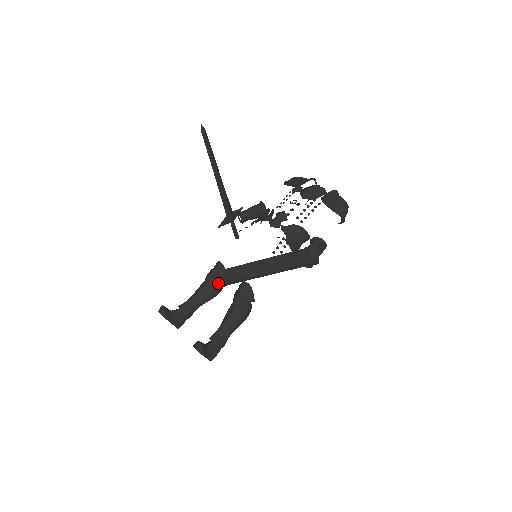
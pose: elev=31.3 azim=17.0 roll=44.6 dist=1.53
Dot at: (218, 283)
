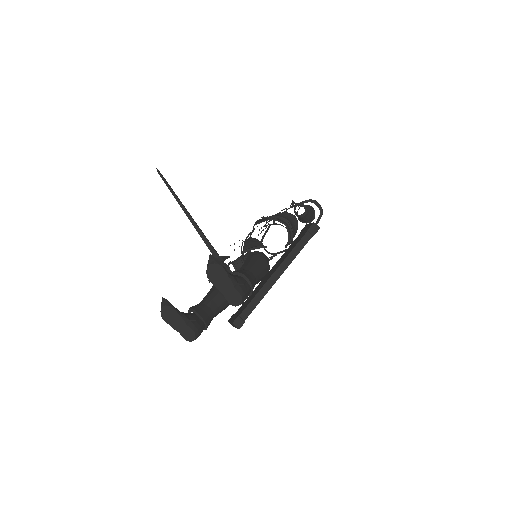
Dot at: occluded
